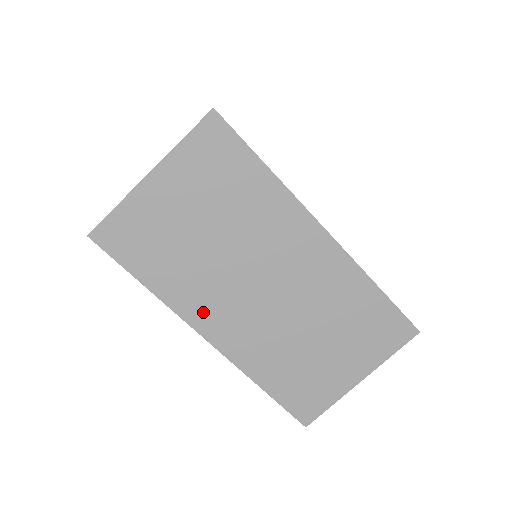
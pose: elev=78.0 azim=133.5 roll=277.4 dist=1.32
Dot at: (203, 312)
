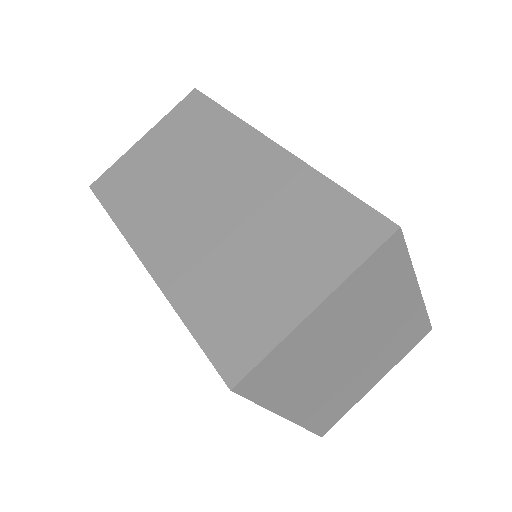
Dot at: (148, 234)
